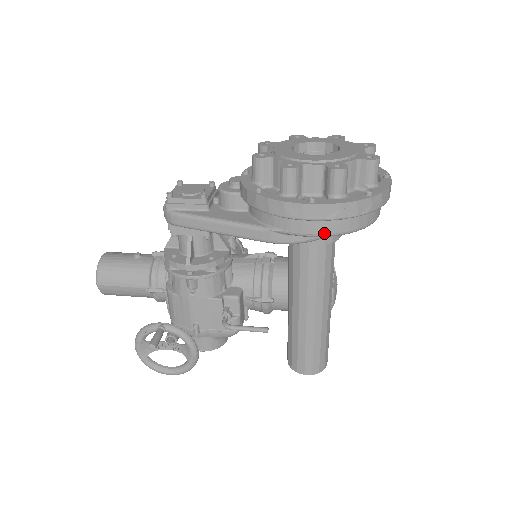
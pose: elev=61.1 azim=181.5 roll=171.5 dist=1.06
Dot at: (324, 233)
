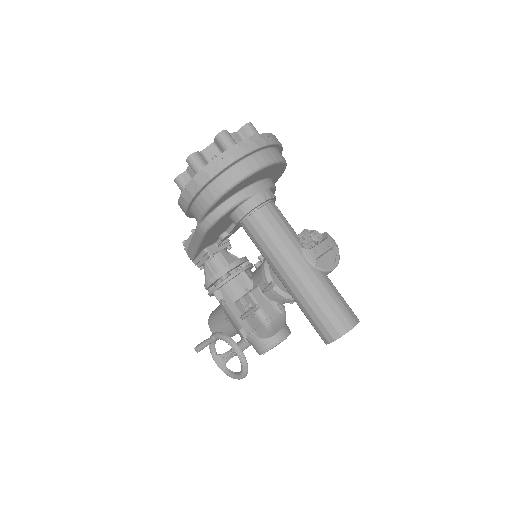
Dot at: (207, 204)
